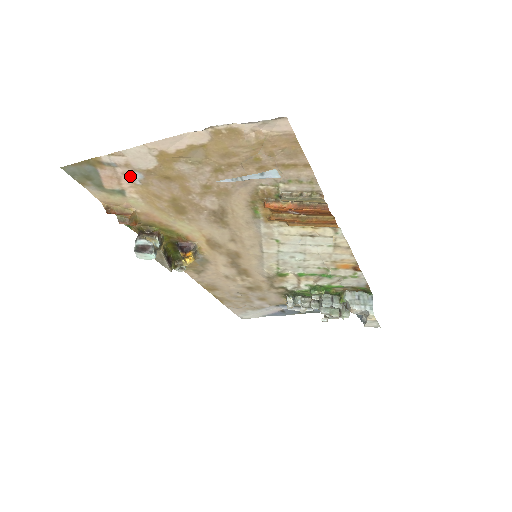
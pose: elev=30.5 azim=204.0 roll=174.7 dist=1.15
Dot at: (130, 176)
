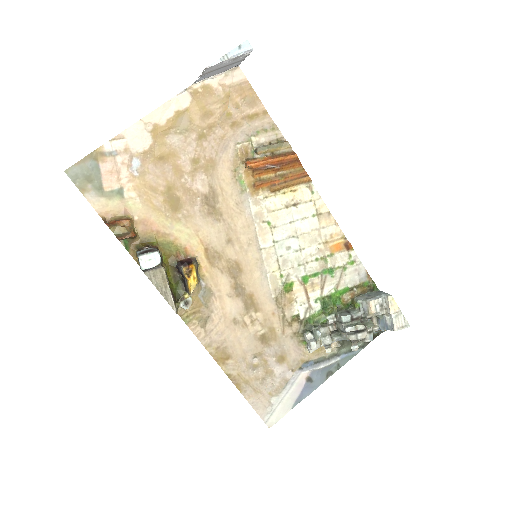
Dot at: (128, 165)
